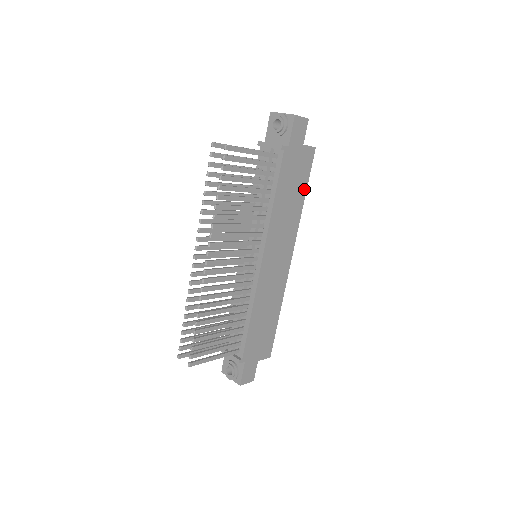
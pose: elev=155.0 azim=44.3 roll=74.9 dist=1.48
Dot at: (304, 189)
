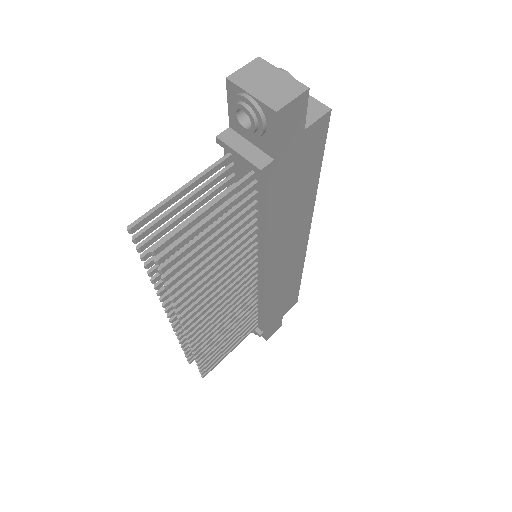
Dot at: (316, 170)
